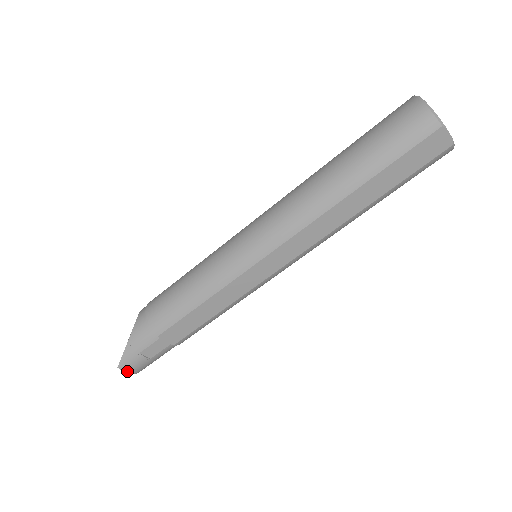
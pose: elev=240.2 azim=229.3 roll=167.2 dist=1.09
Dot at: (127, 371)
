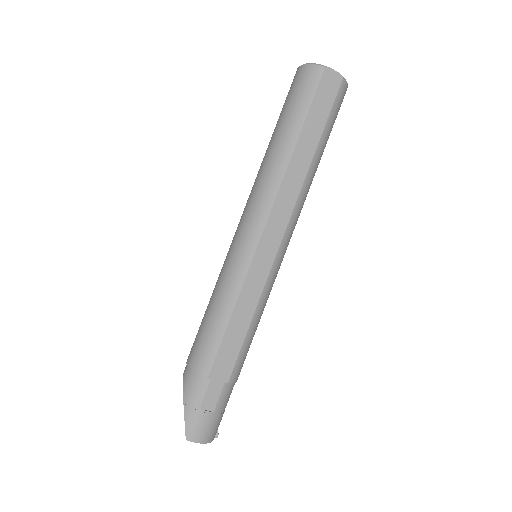
Dot at: (197, 440)
